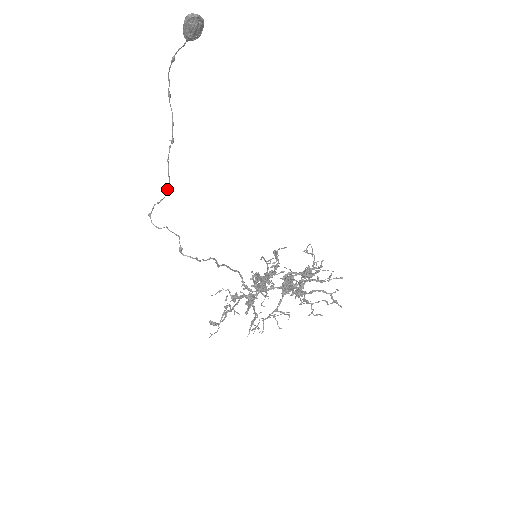
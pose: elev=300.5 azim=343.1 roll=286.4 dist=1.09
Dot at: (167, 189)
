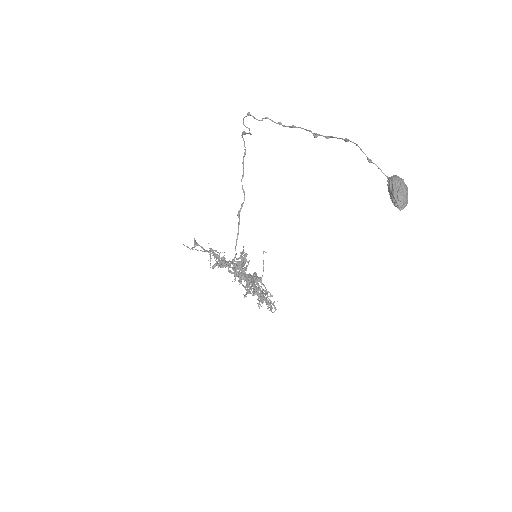
Dot at: (279, 124)
